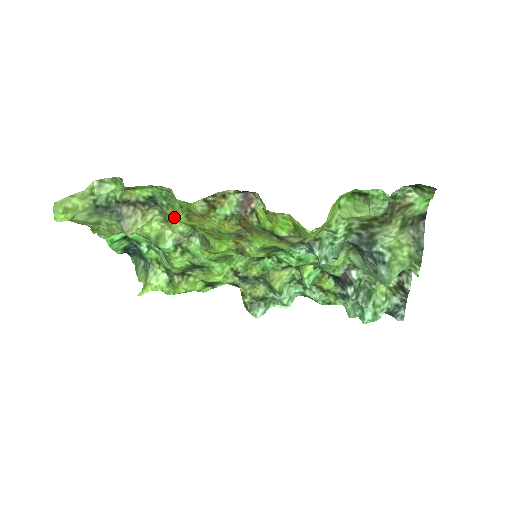
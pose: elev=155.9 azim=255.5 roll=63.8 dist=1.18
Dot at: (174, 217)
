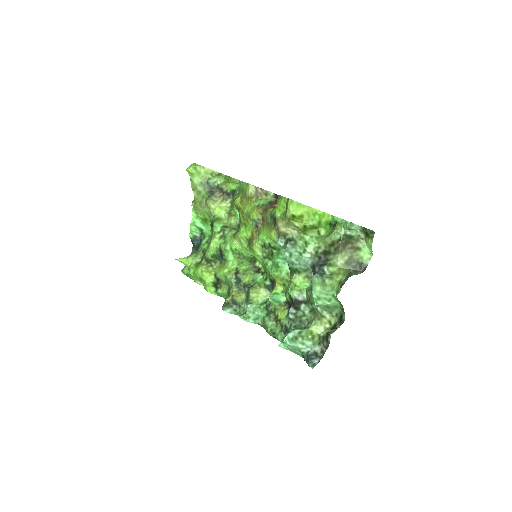
Dot at: (235, 199)
